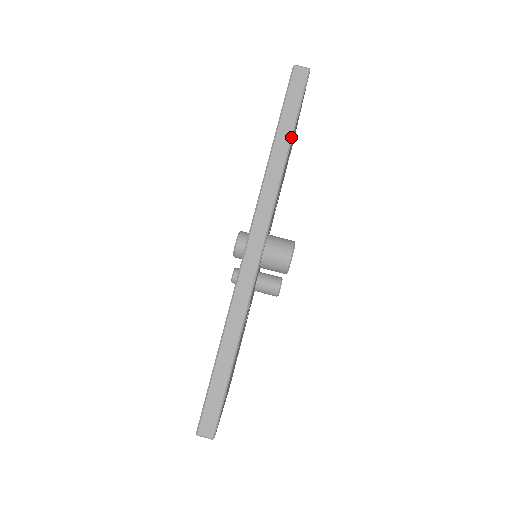
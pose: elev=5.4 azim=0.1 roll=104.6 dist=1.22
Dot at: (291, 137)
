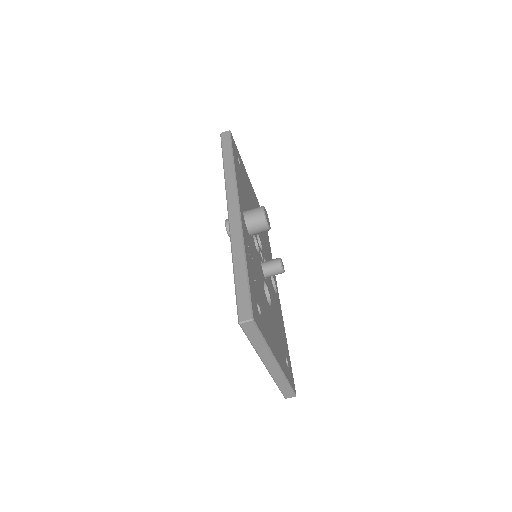
Dot at: (232, 157)
